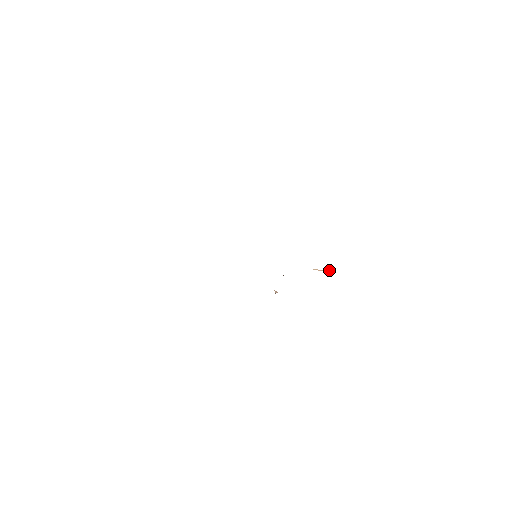
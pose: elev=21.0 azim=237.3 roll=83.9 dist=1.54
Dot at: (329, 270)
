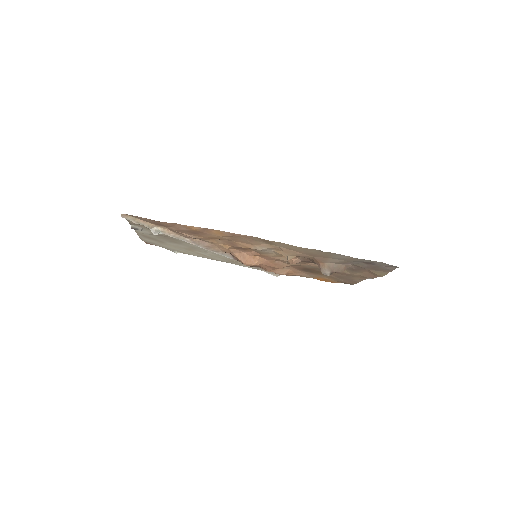
Dot at: (344, 272)
